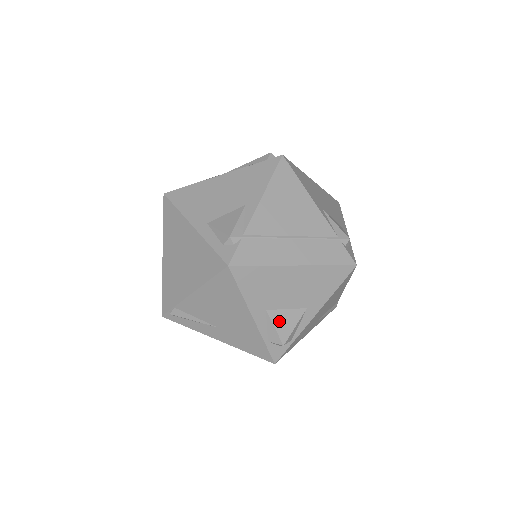
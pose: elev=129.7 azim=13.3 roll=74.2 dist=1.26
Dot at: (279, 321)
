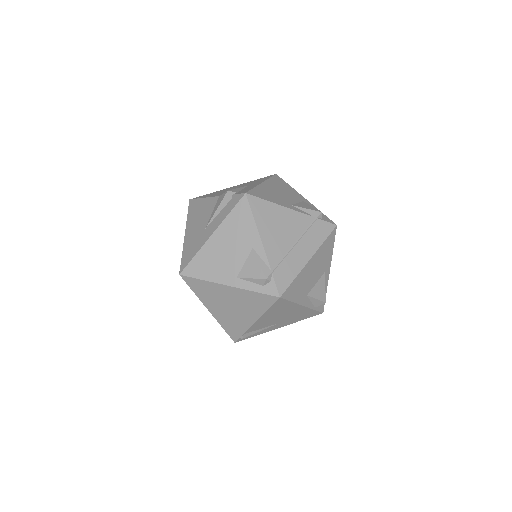
Dot at: (316, 293)
